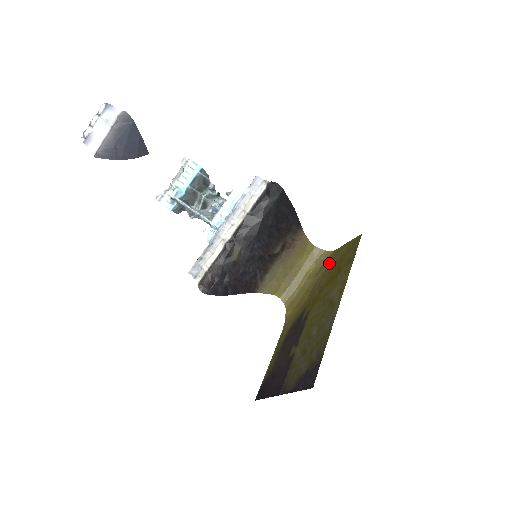
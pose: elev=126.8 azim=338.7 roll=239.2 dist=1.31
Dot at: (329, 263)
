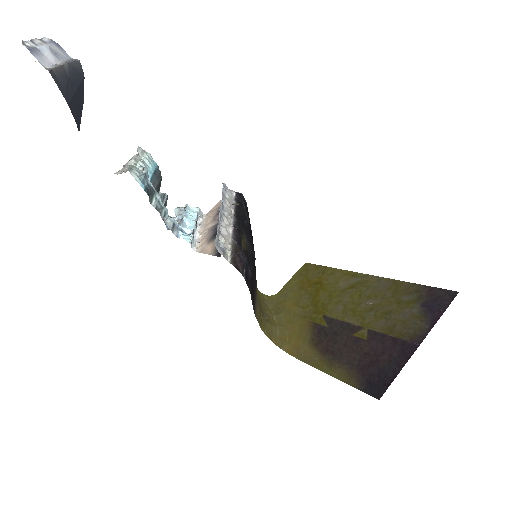
Dot at: (287, 297)
